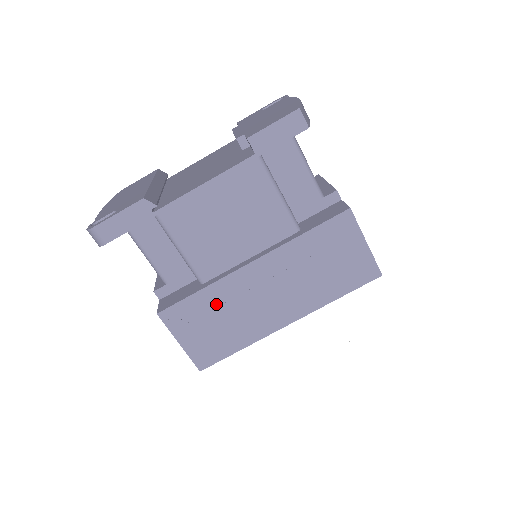
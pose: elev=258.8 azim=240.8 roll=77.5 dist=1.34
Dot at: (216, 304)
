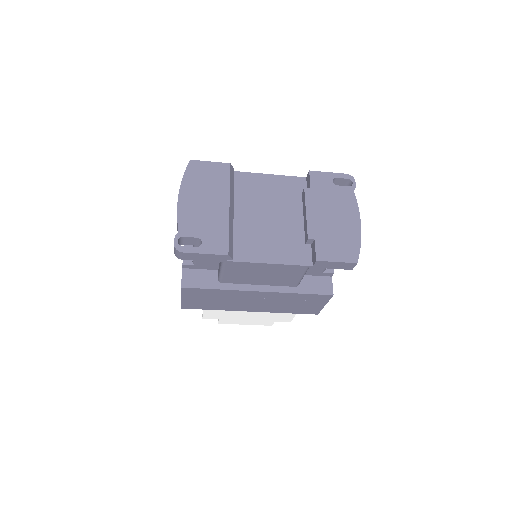
Dot at: (220, 295)
